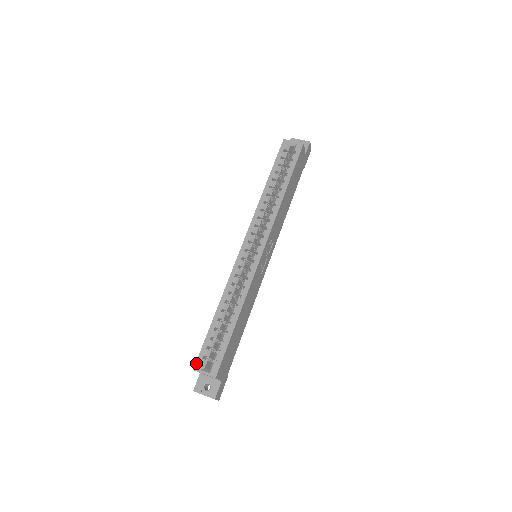
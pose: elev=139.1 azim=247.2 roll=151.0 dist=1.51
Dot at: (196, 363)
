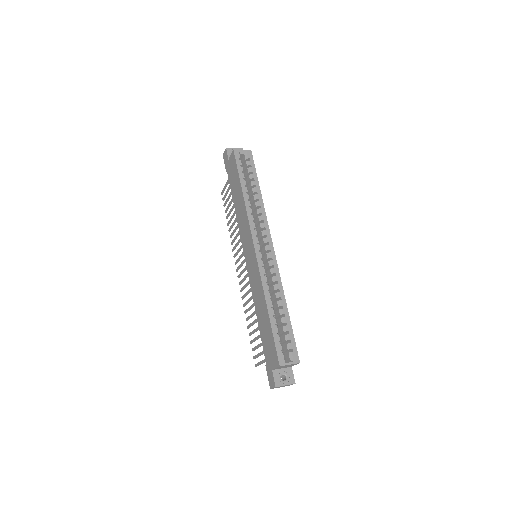
Dot at: (279, 360)
